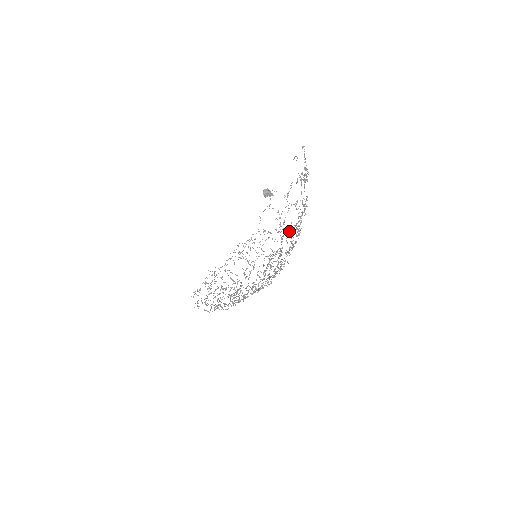
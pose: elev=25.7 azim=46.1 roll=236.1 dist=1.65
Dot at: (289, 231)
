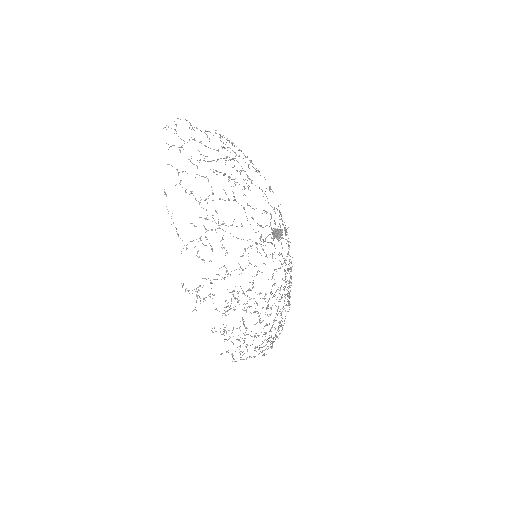
Dot at: (275, 212)
